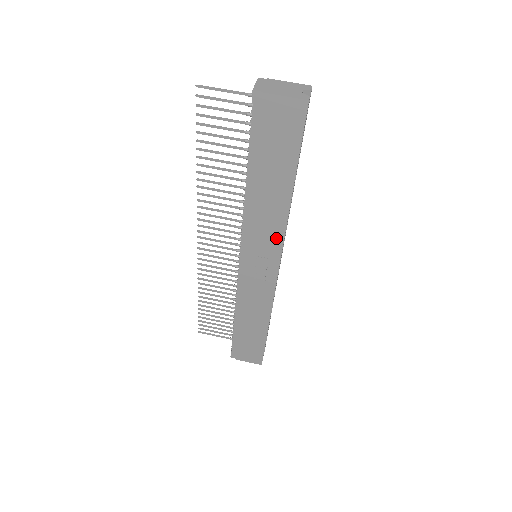
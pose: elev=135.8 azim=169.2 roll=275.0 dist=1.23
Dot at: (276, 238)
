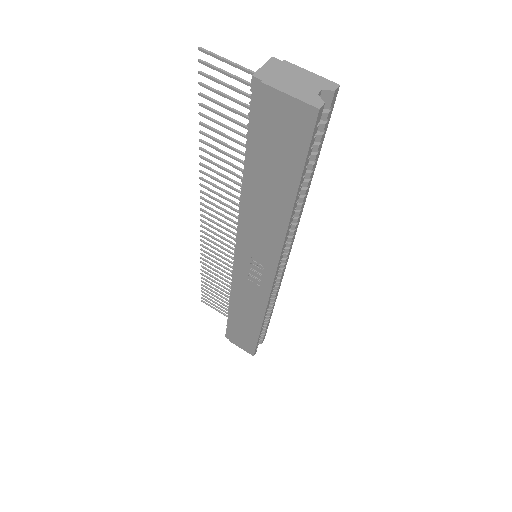
Dot at: (272, 250)
